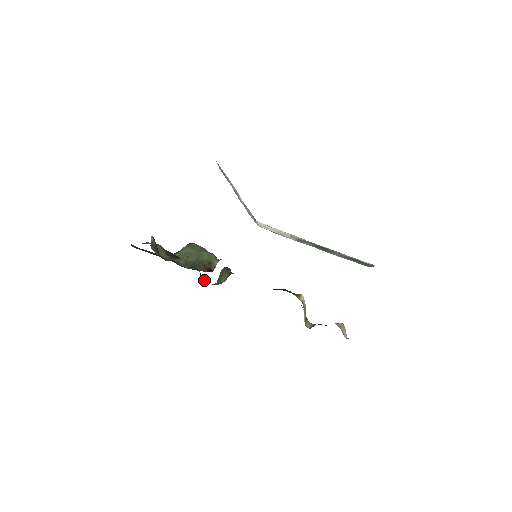
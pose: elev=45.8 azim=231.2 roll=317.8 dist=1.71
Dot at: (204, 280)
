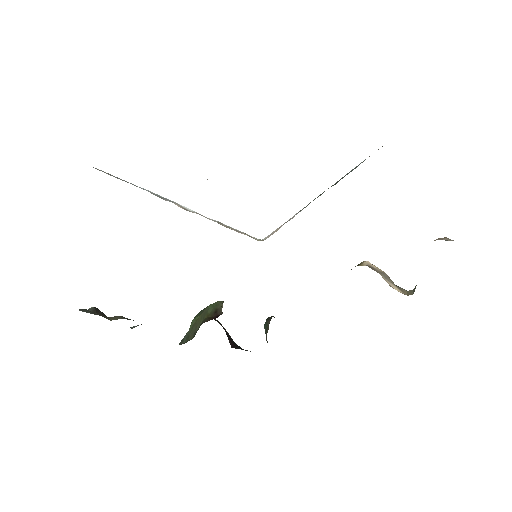
Dot at: occluded
